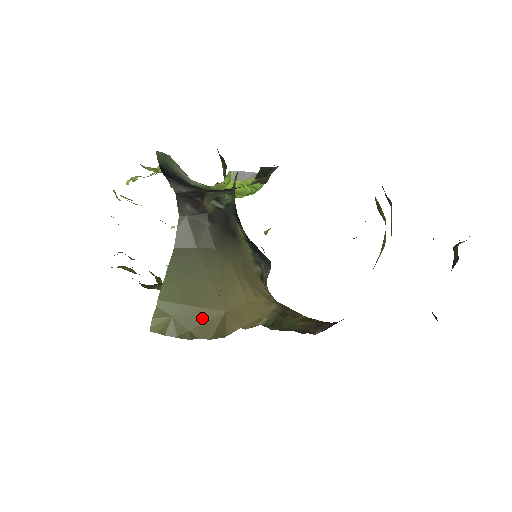
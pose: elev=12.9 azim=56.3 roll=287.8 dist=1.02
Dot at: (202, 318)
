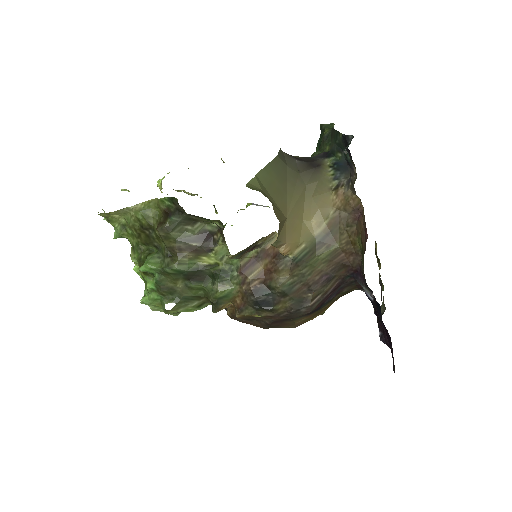
Dot at: (276, 207)
